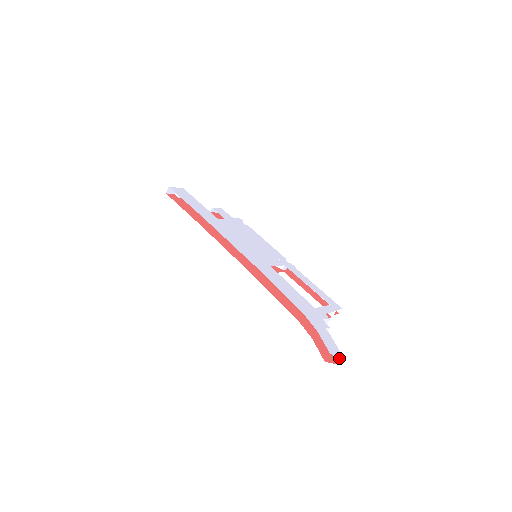
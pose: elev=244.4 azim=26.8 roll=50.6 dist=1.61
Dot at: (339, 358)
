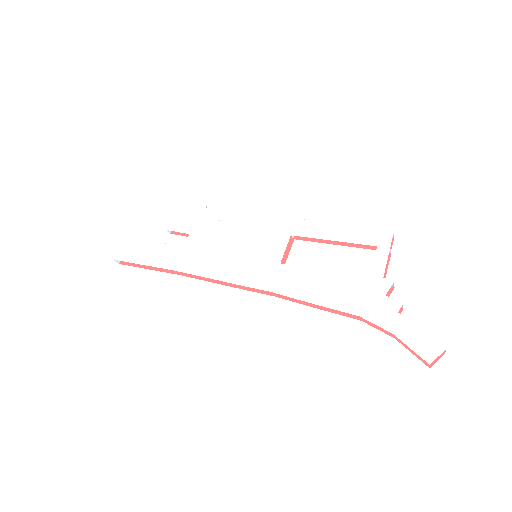
Dot at: (442, 349)
